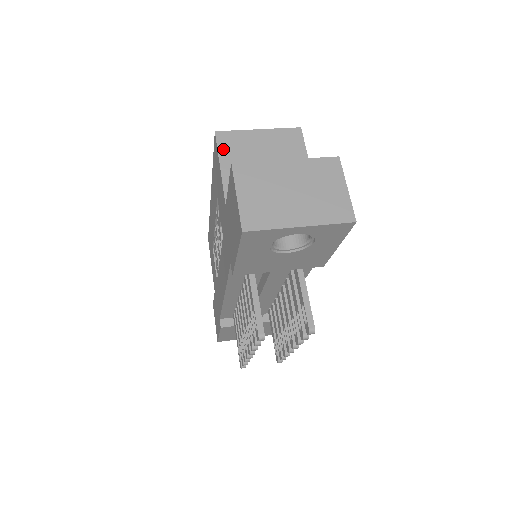
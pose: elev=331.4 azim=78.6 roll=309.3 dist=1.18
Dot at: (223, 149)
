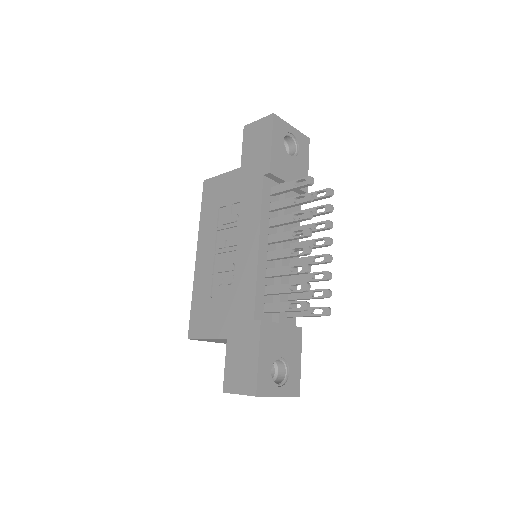
Dot at: occluded
